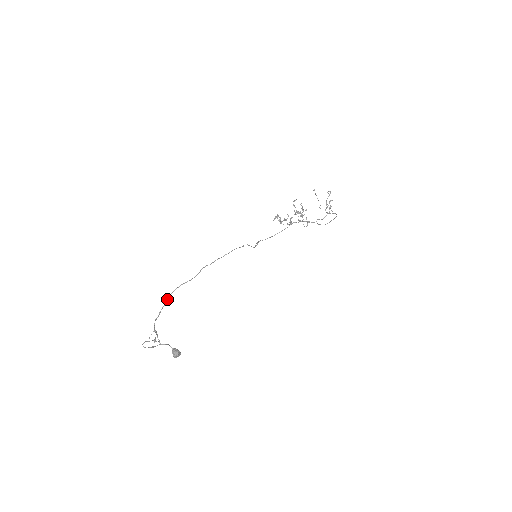
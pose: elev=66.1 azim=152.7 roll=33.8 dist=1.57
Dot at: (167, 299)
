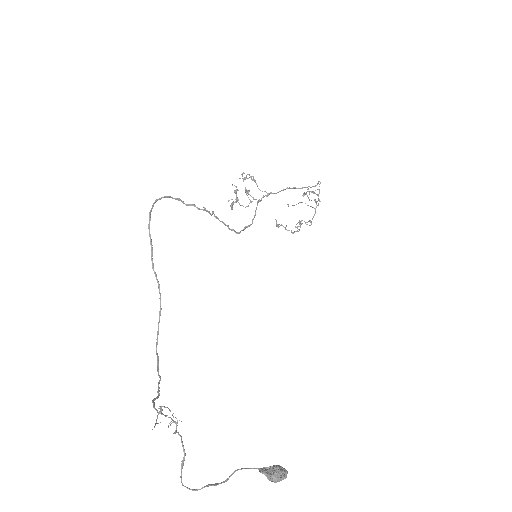
Dot at: (157, 365)
